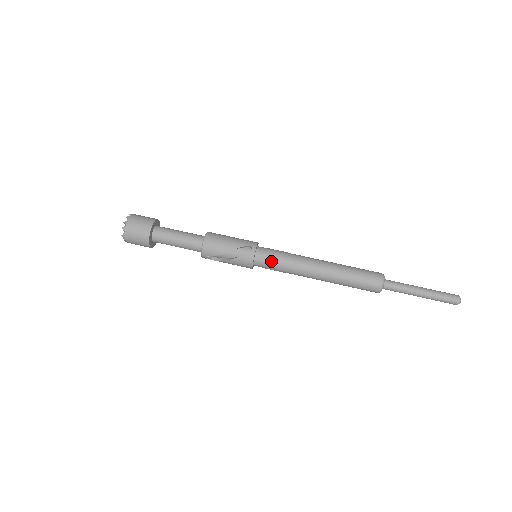
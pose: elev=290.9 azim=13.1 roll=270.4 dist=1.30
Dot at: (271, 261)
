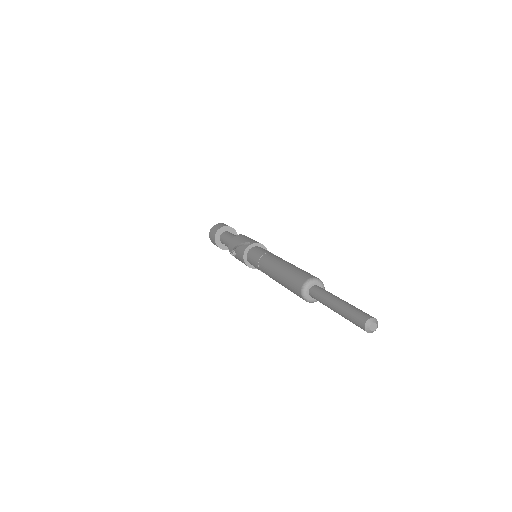
Dot at: (253, 255)
